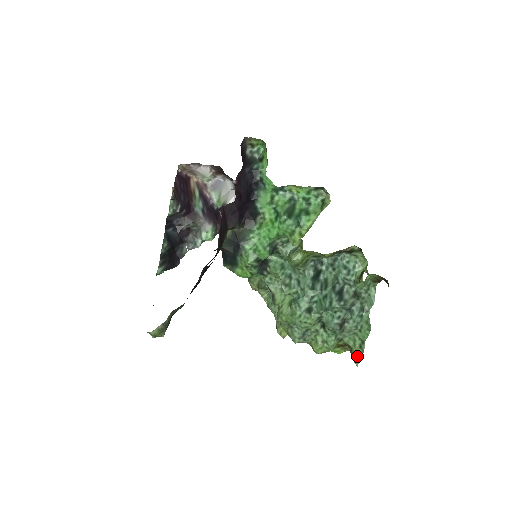
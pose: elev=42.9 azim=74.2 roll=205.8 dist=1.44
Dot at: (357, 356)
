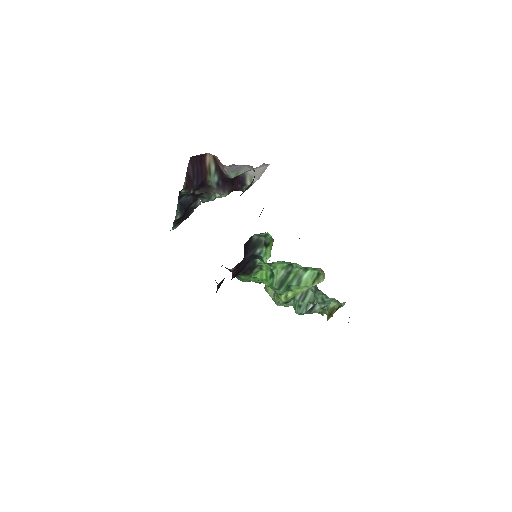
Dot at: occluded
